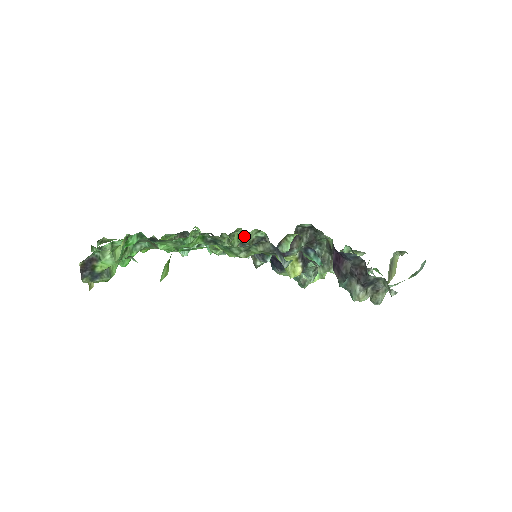
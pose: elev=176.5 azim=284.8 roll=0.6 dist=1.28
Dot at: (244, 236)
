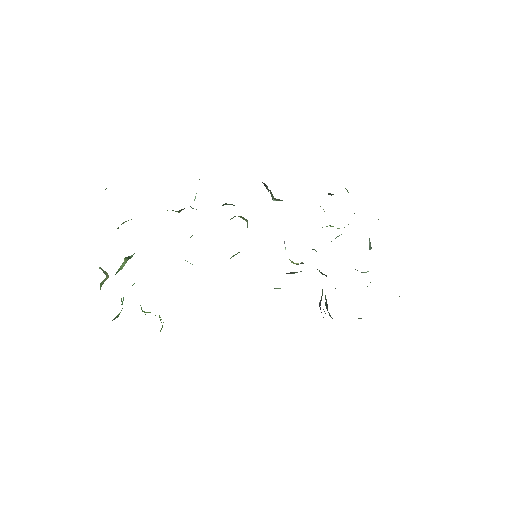
Dot at: occluded
